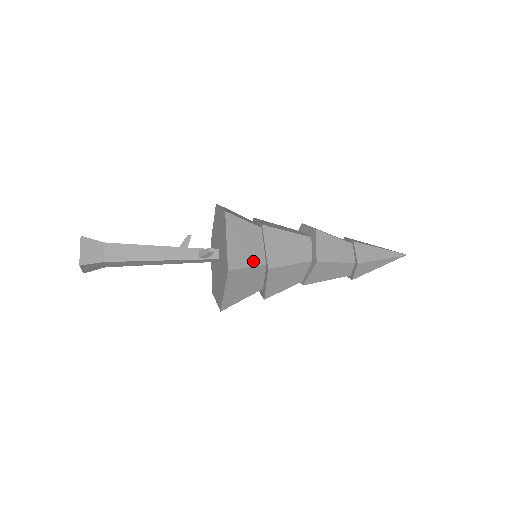
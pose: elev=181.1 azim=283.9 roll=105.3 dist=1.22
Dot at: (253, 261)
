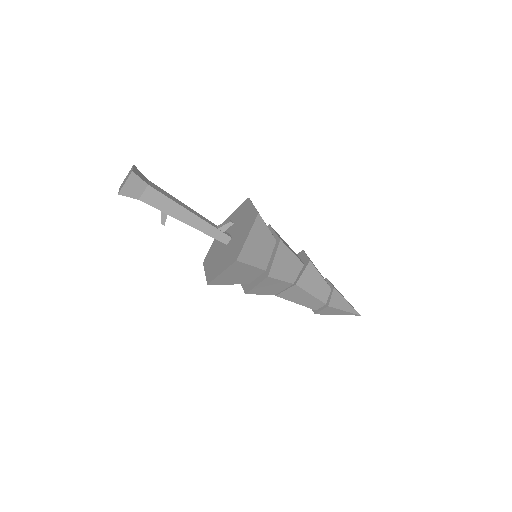
Dot at: (269, 230)
